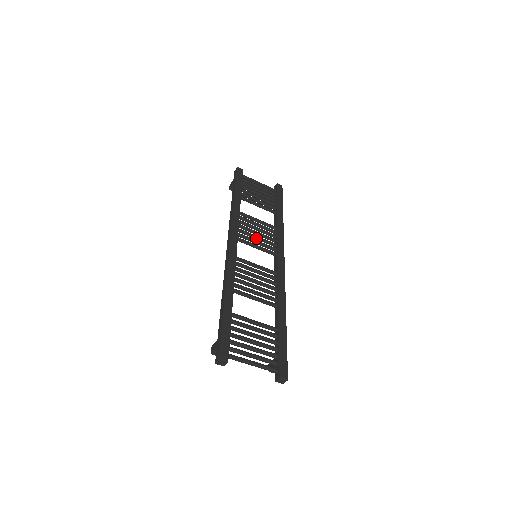
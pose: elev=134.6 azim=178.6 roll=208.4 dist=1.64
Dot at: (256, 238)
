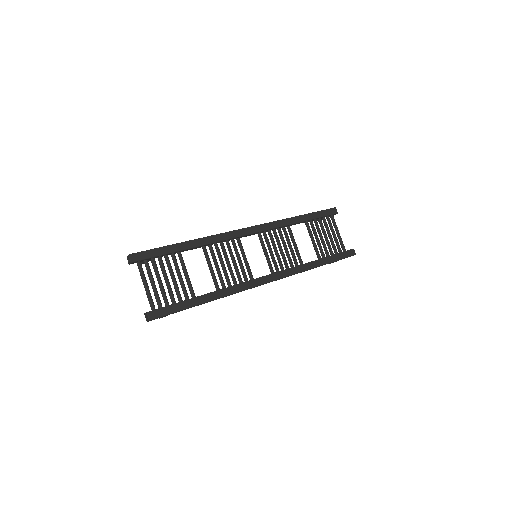
Dot at: (275, 250)
